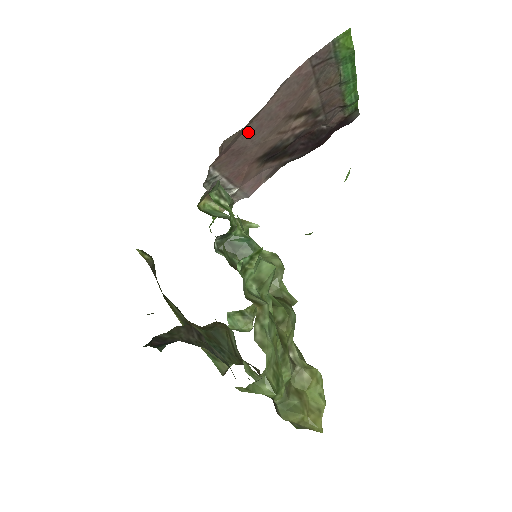
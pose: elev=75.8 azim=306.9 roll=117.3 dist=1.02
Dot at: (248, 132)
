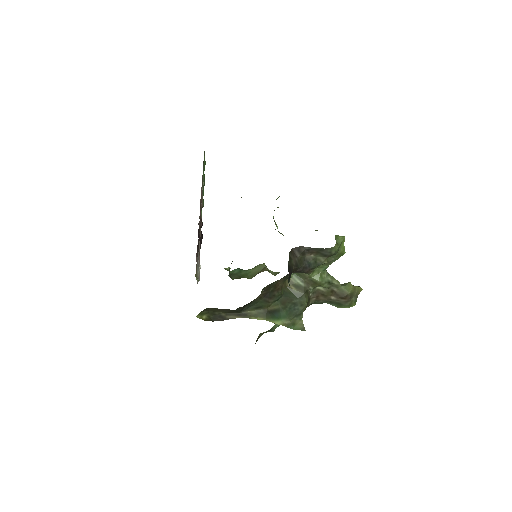
Dot at: occluded
